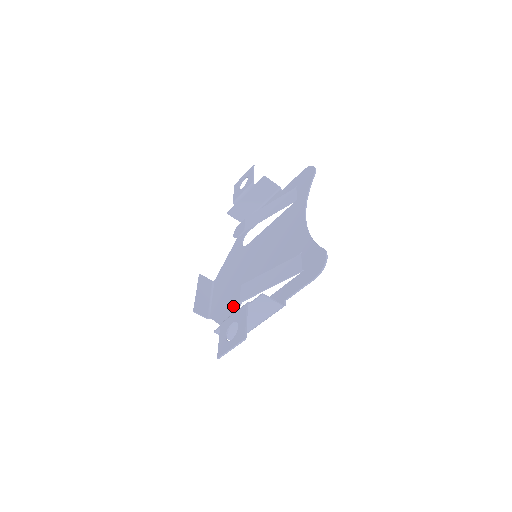
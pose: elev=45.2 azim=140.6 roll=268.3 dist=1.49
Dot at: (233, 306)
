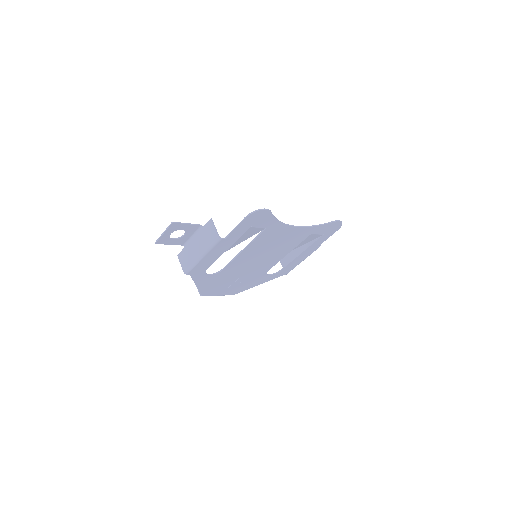
Dot at: occluded
